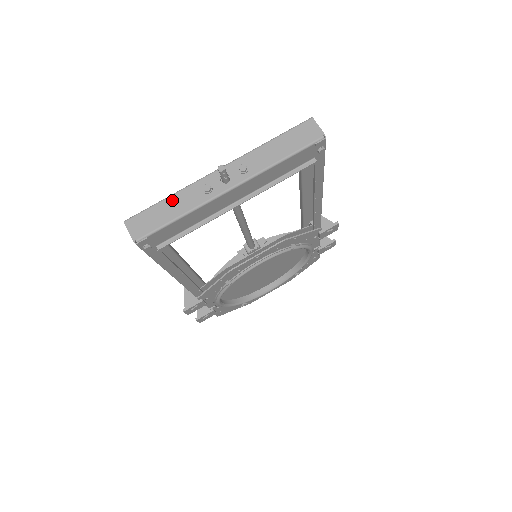
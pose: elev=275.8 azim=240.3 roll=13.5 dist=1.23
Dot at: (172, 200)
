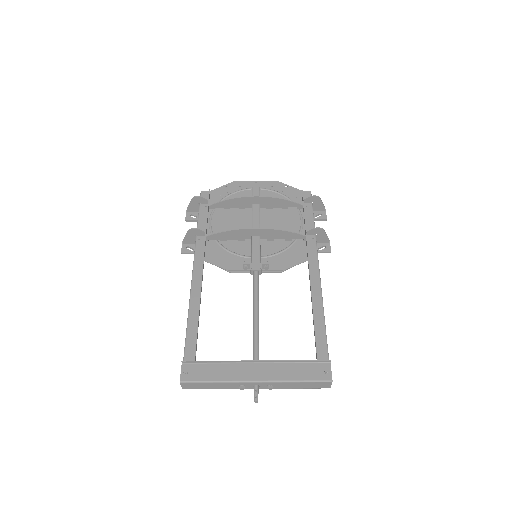
Dot at: (217, 384)
